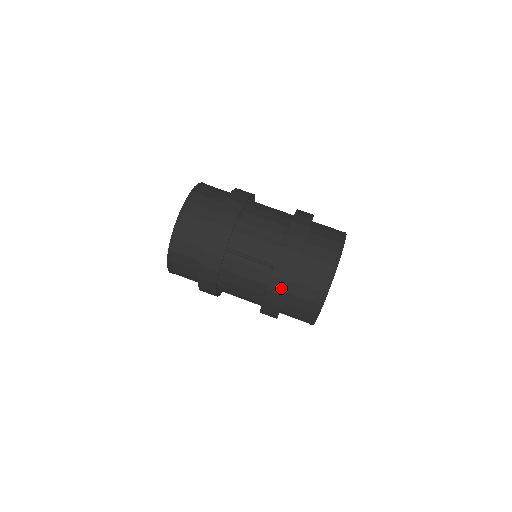
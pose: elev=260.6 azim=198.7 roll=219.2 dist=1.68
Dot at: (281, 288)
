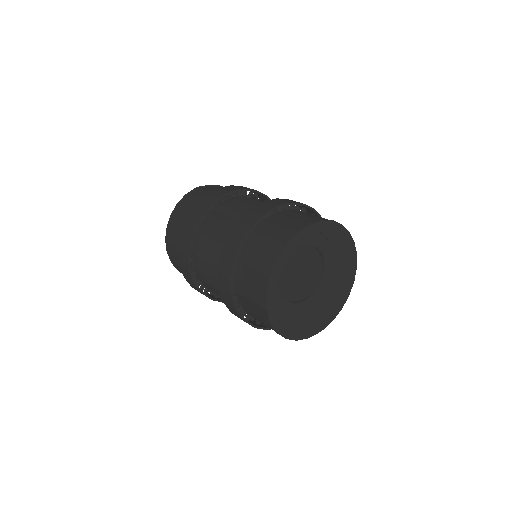
Dot at: occluded
